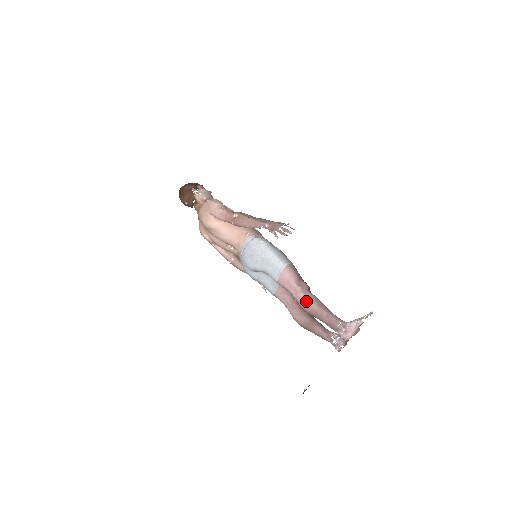
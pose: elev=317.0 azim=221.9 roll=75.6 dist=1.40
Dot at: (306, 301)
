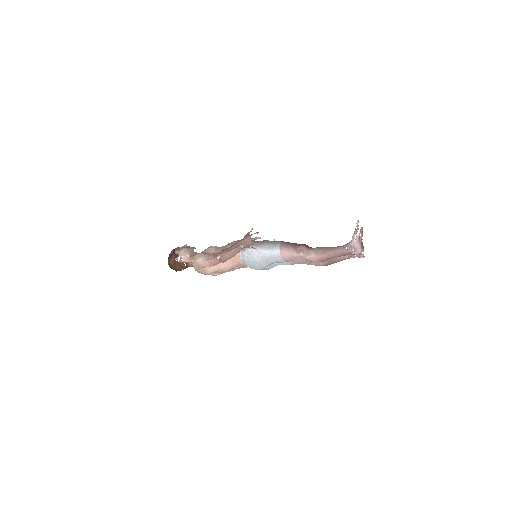
Dot at: (314, 258)
